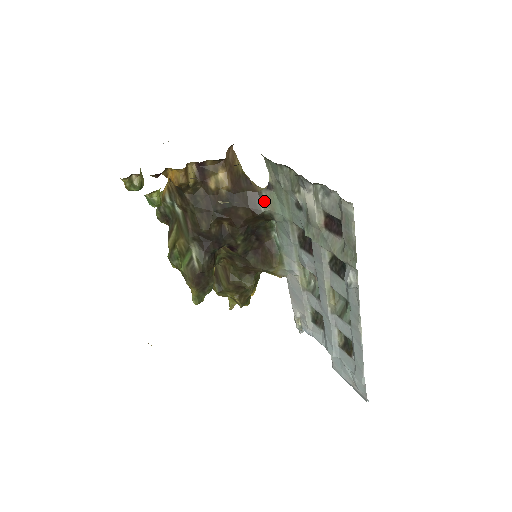
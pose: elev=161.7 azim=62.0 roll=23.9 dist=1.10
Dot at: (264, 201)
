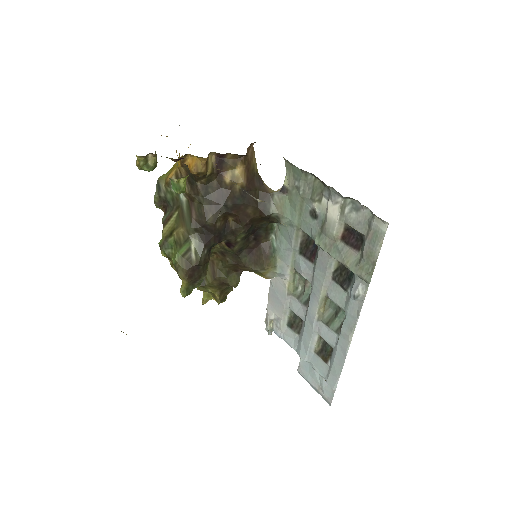
Dot at: (274, 203)
